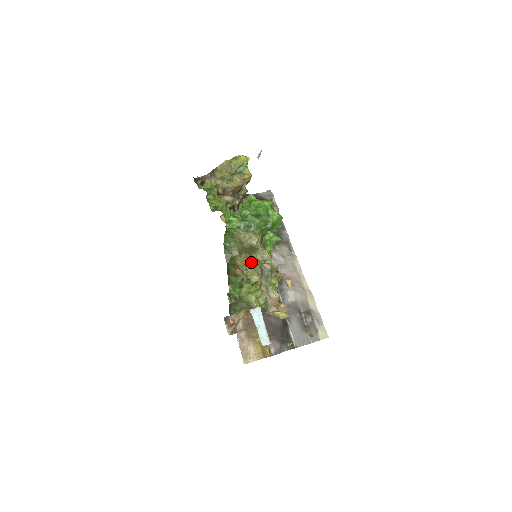
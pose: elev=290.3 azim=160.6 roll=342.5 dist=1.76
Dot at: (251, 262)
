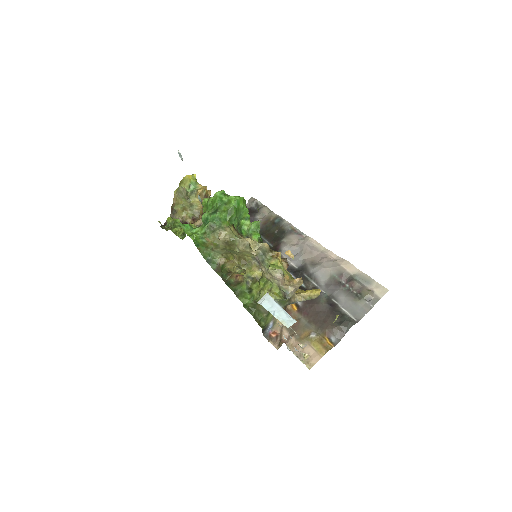
Dot at: (242, 260)
